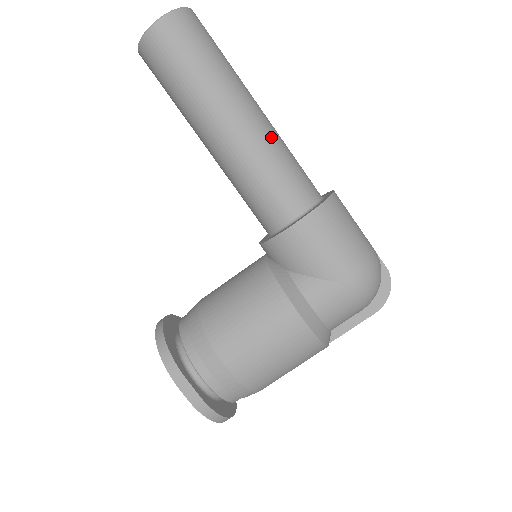
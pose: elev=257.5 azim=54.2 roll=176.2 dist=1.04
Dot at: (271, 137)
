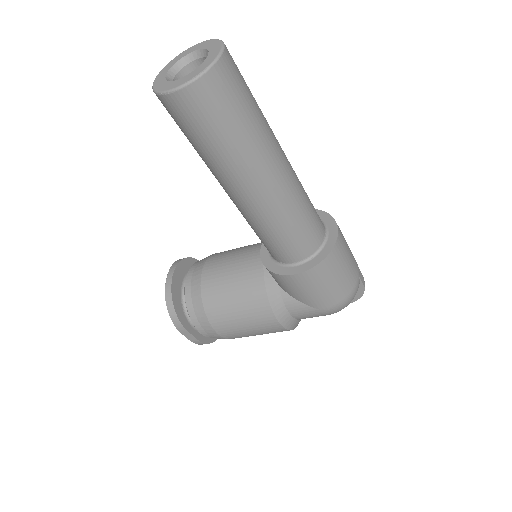
Dot at: (288, 201)
